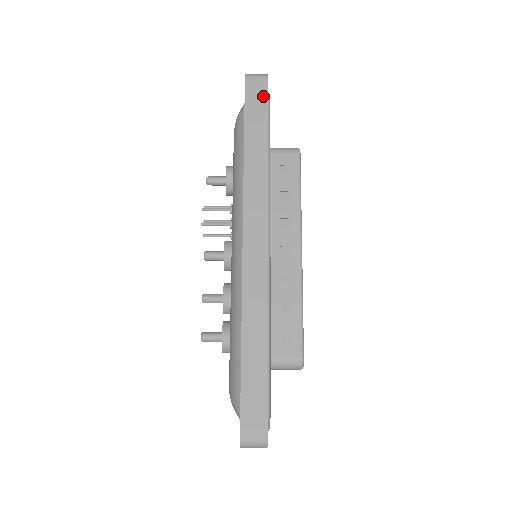
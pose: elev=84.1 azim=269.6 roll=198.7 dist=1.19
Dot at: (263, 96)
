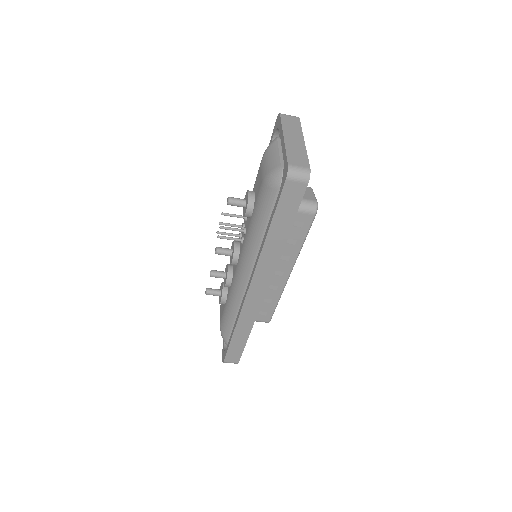
Dot at: (298, 198)
